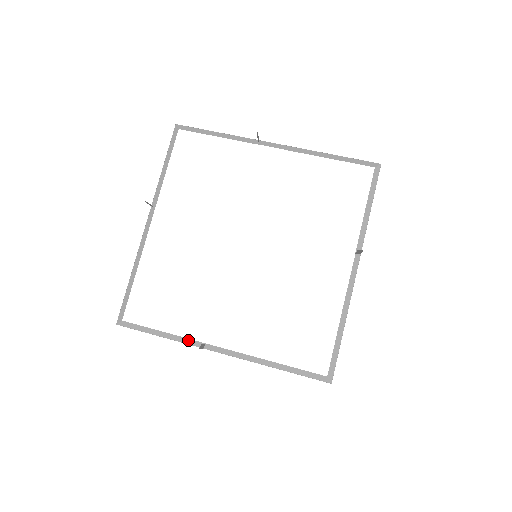
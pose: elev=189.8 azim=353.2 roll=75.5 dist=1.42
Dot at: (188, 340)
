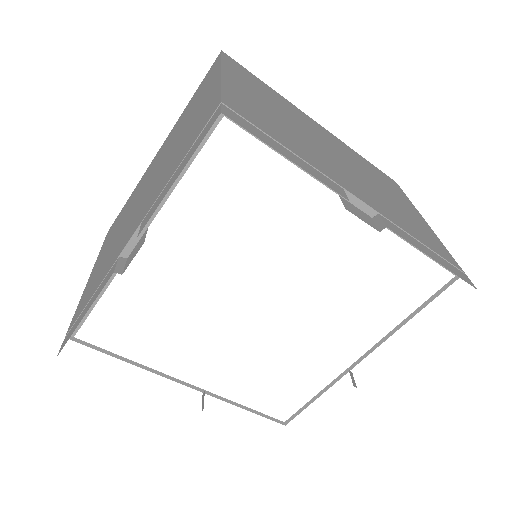
Dot at: (155, 371)
